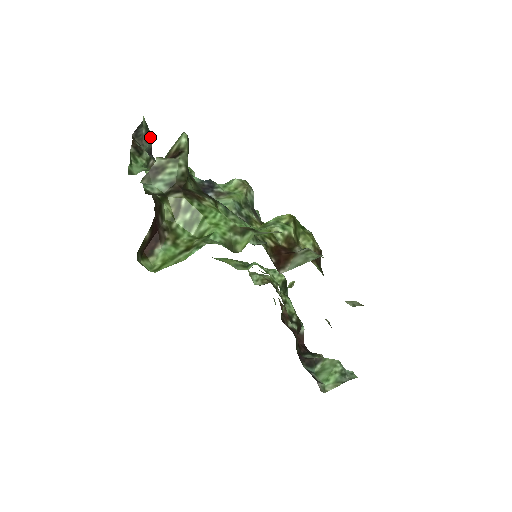
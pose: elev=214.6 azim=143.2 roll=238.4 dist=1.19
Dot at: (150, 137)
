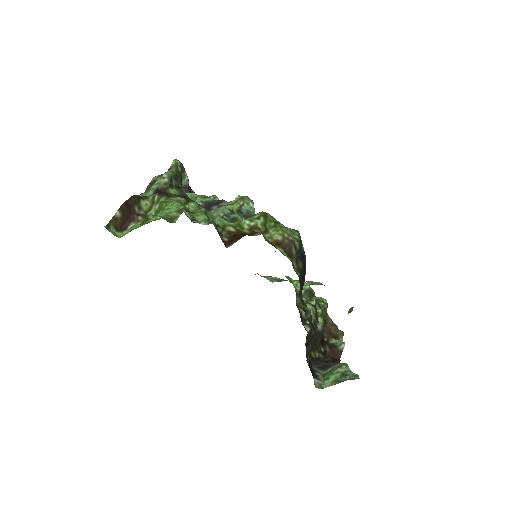
Dot at: (185, 177)
